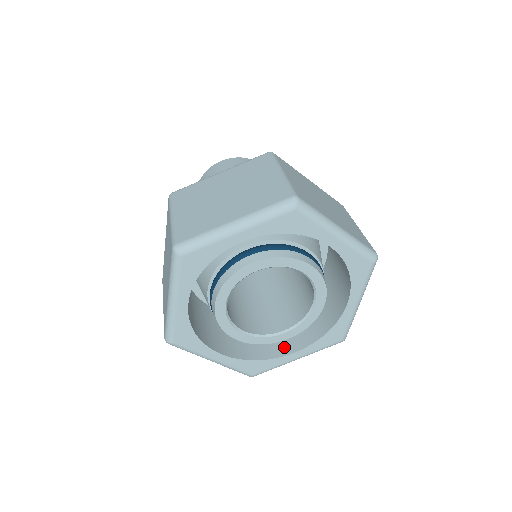
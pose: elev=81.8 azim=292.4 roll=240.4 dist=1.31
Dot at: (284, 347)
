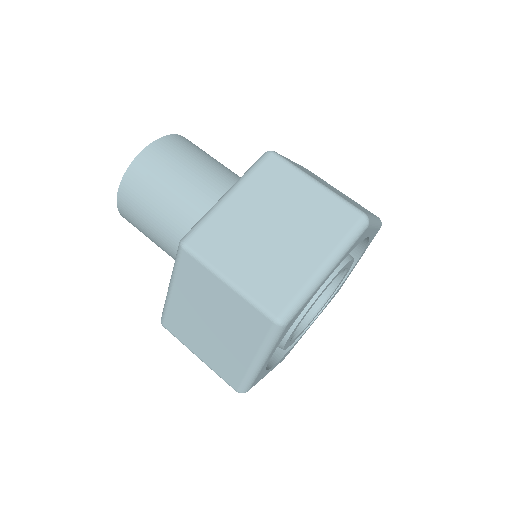
Dot at: occluded
